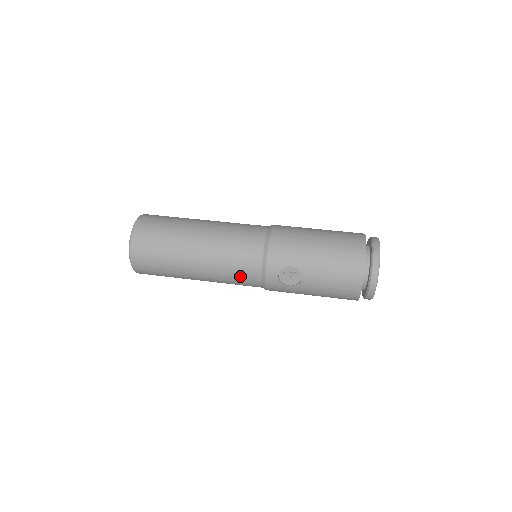
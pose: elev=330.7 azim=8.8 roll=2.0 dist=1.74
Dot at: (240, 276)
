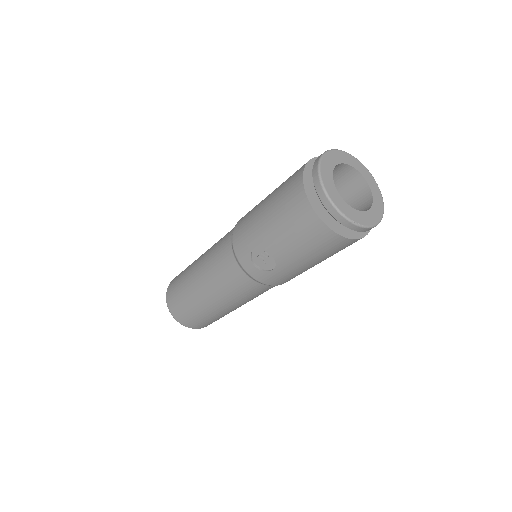
Dot at: (237, 286)
